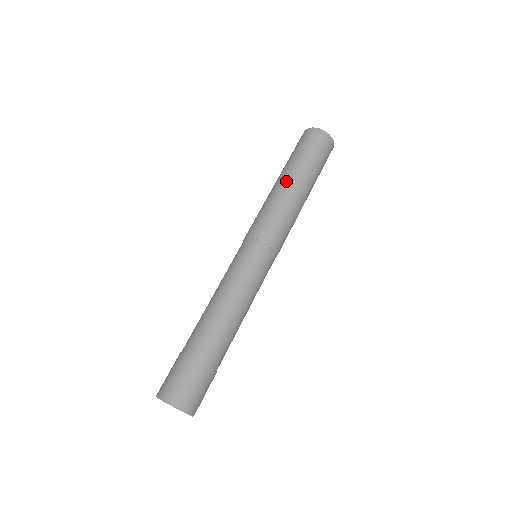
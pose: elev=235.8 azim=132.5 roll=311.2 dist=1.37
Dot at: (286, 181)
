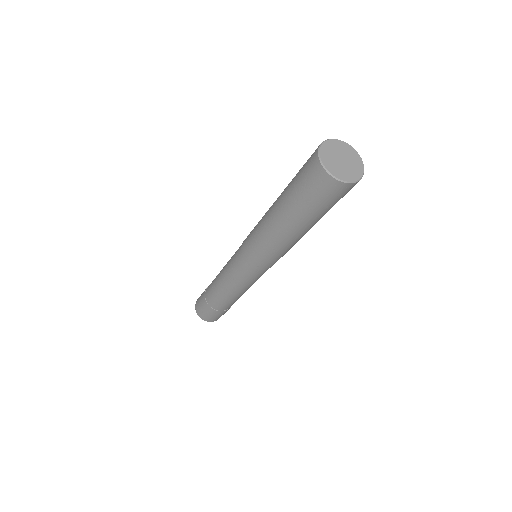
Dot at: (277, 224)
